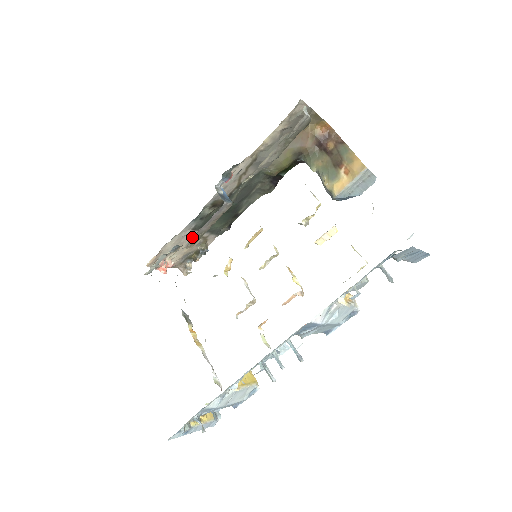
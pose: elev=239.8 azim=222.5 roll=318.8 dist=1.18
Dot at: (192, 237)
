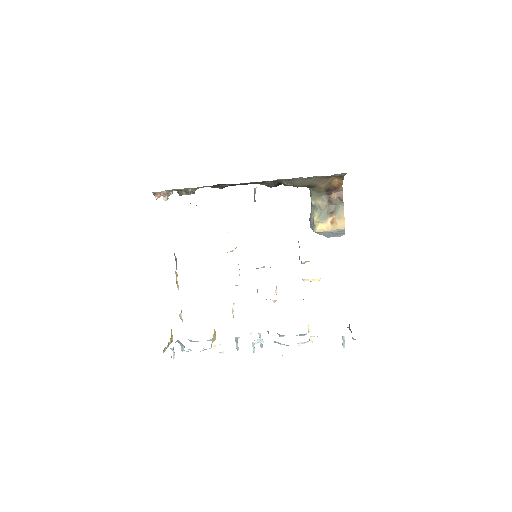
Dot at: occluded
